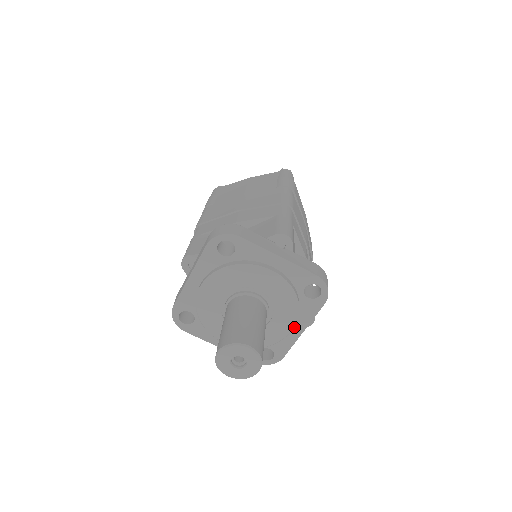
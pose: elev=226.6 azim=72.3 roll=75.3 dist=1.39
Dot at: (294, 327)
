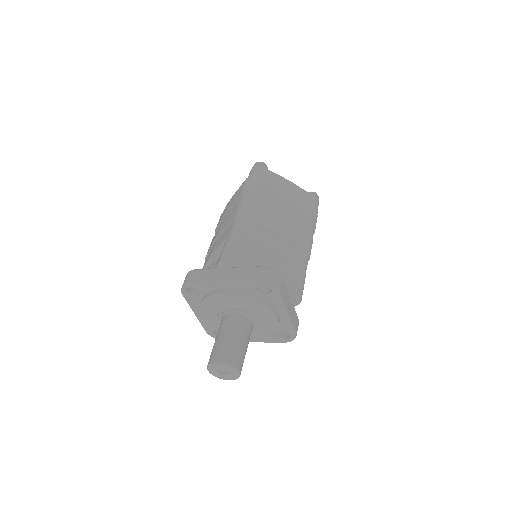
Dot at: occluded
